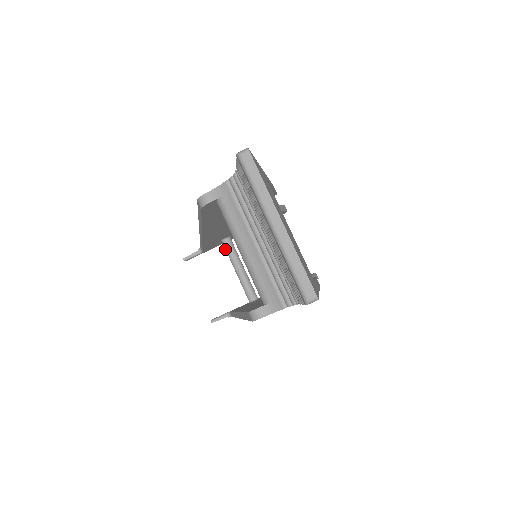
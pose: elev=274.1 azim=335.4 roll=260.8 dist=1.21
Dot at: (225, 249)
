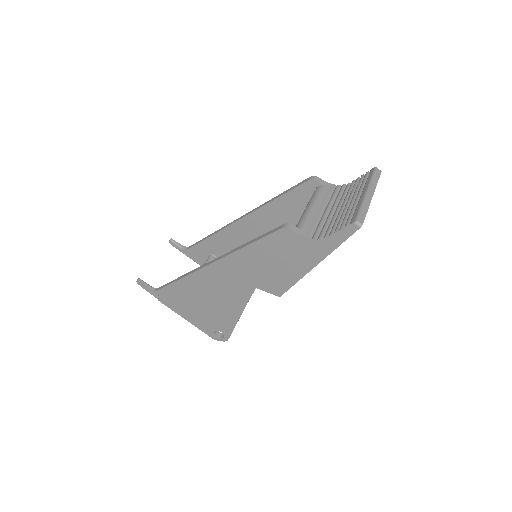
Dot at: (207, 260)
